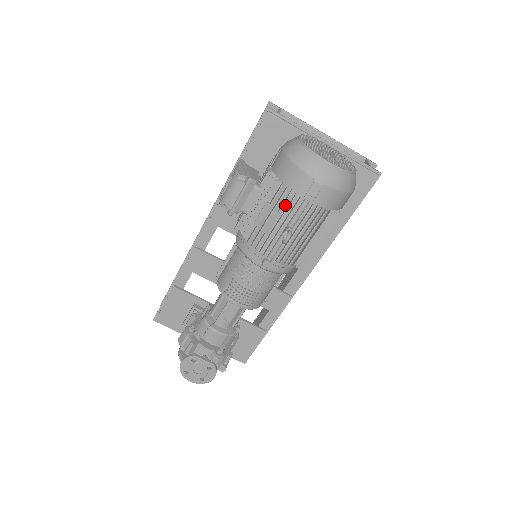
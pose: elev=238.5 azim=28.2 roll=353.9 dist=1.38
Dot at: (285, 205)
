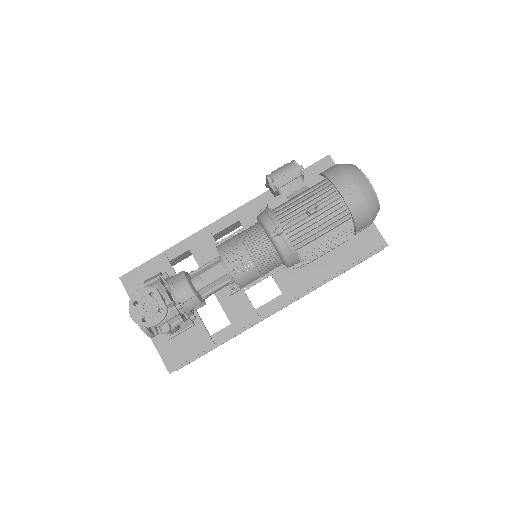
Dot at: (320, 193)
